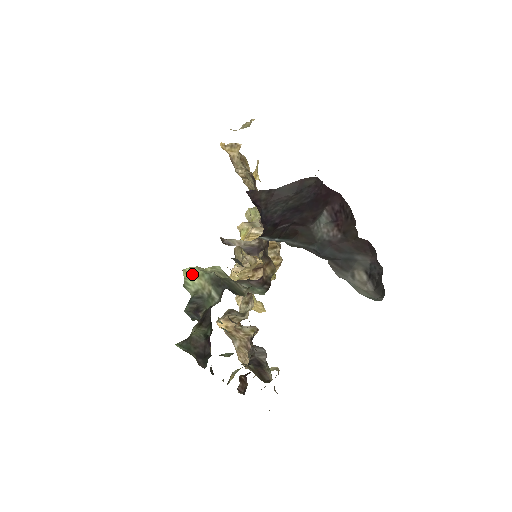
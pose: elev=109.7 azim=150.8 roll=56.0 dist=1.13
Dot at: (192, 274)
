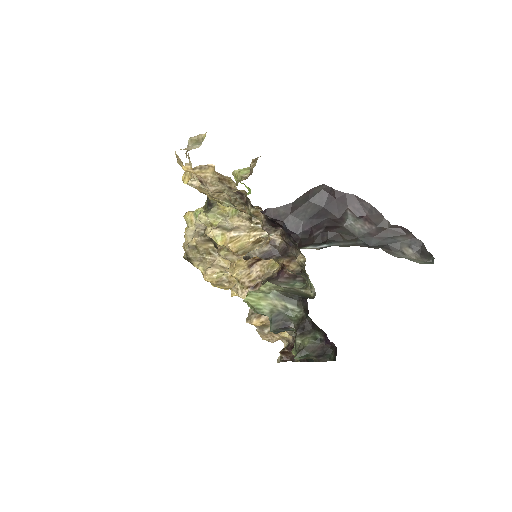
Dot at: (256, 299)
